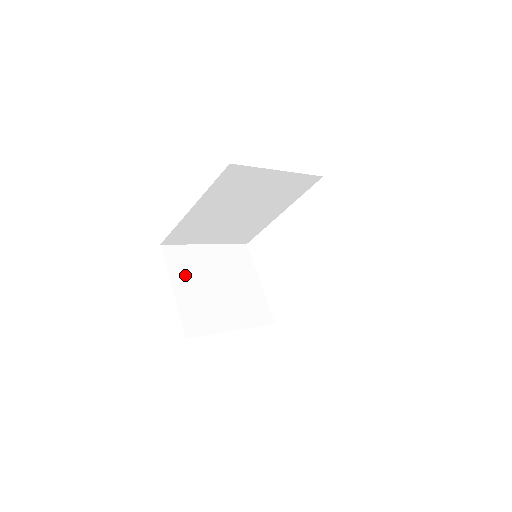
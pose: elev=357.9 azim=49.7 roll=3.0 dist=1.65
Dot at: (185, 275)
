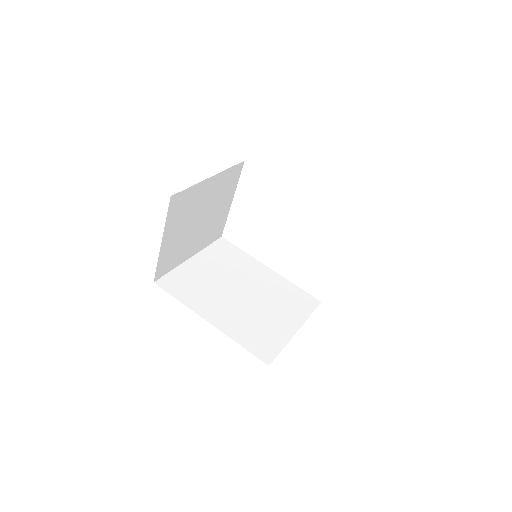
Dot at: (178, 222)
